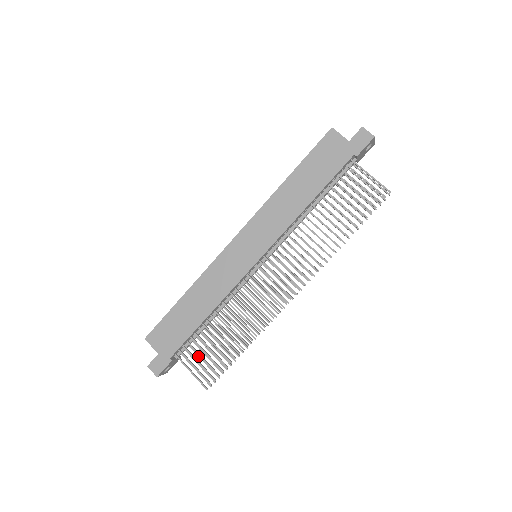
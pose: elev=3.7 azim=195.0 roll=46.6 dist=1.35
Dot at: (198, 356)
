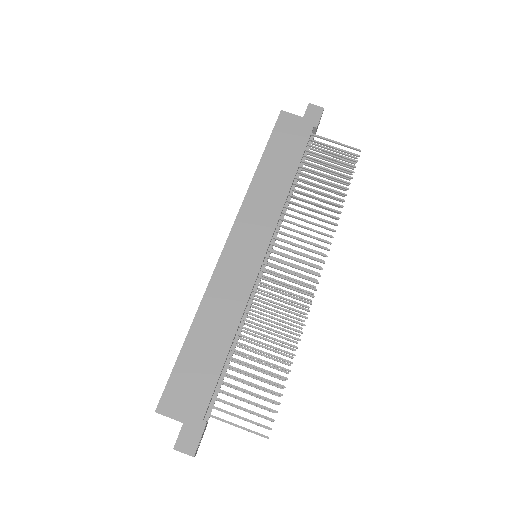
Dot at: (233, 406)
